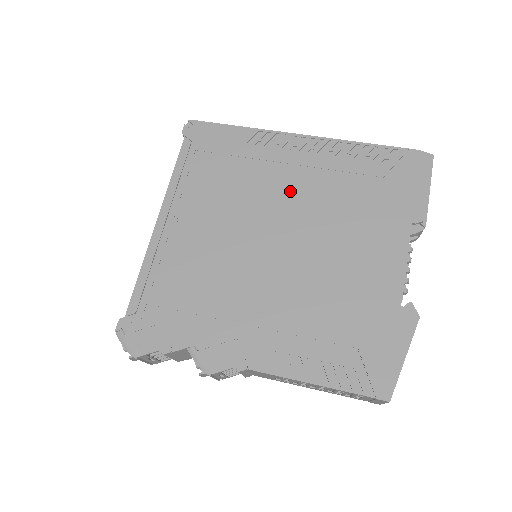
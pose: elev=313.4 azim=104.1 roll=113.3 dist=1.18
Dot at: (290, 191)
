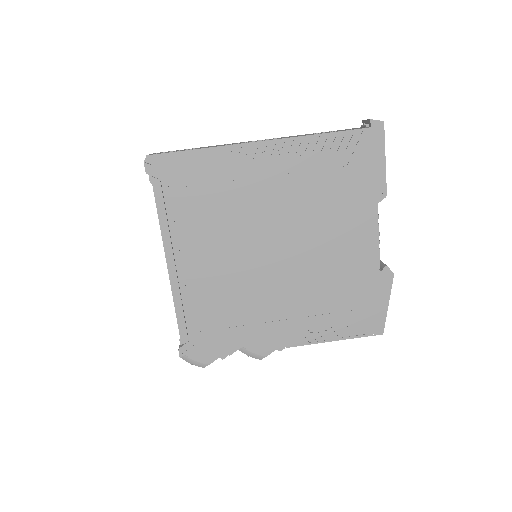
Dot at: (271, 204)
